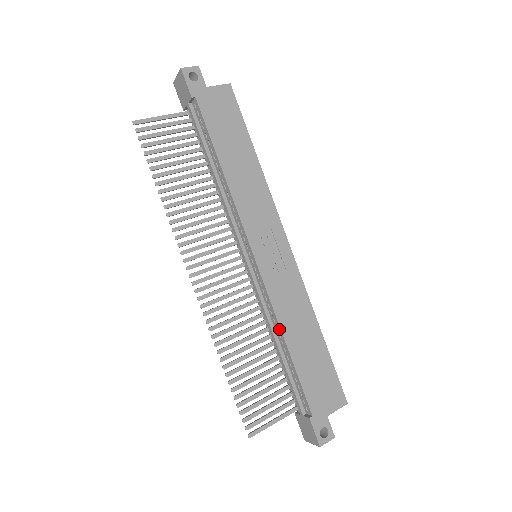
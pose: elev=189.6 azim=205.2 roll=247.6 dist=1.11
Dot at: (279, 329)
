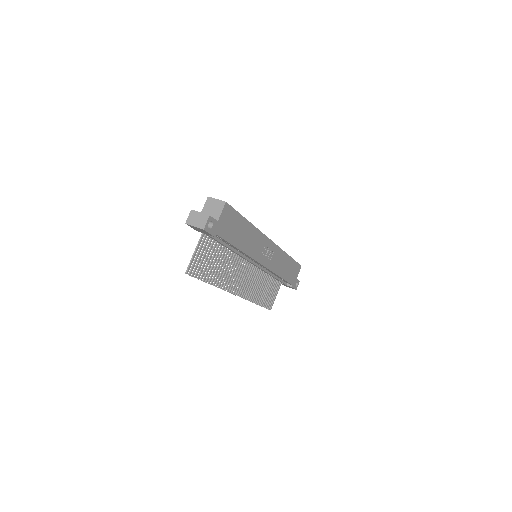
Dot at: occluded
